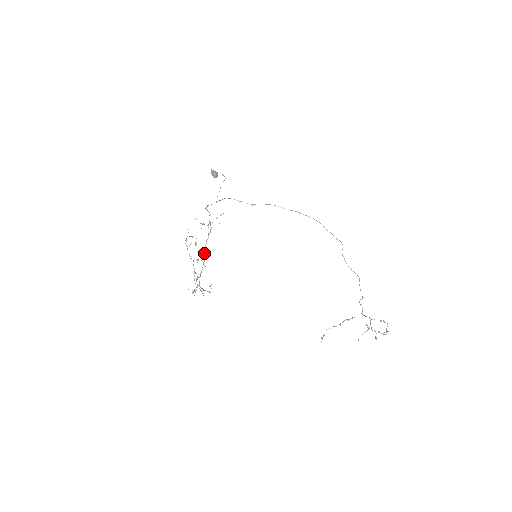
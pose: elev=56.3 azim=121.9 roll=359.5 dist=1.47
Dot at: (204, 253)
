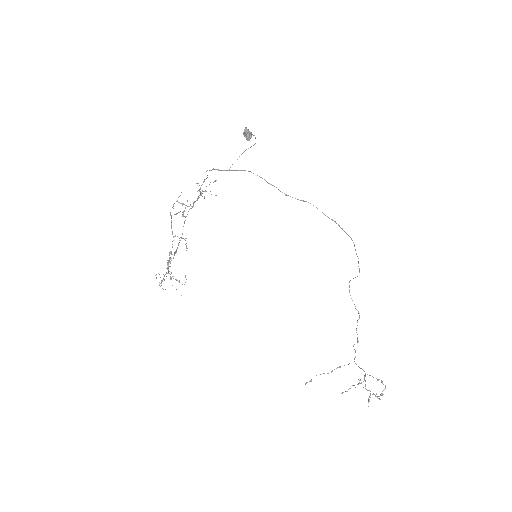
Dot at: (183, 226)
